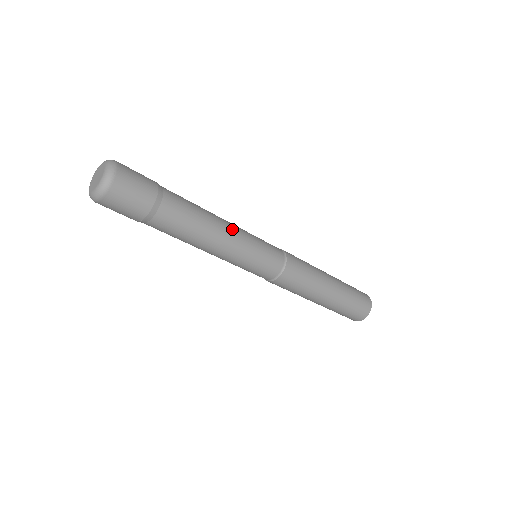
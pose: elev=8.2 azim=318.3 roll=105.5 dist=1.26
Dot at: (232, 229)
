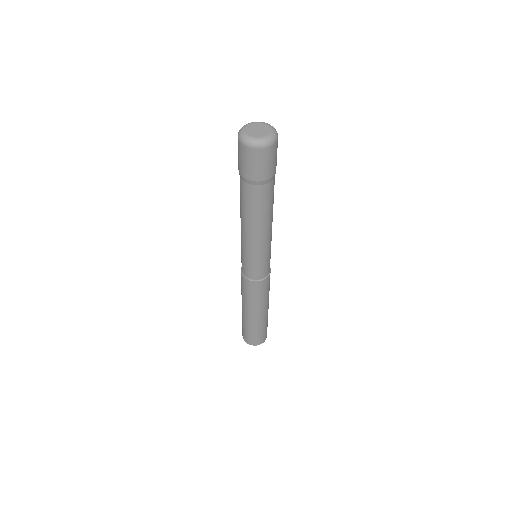
Dot at: occluded
